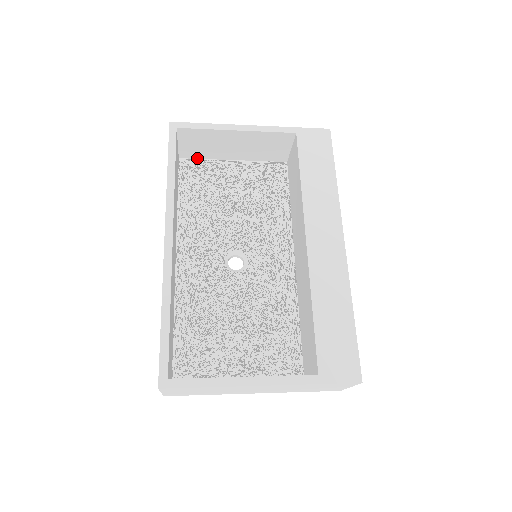
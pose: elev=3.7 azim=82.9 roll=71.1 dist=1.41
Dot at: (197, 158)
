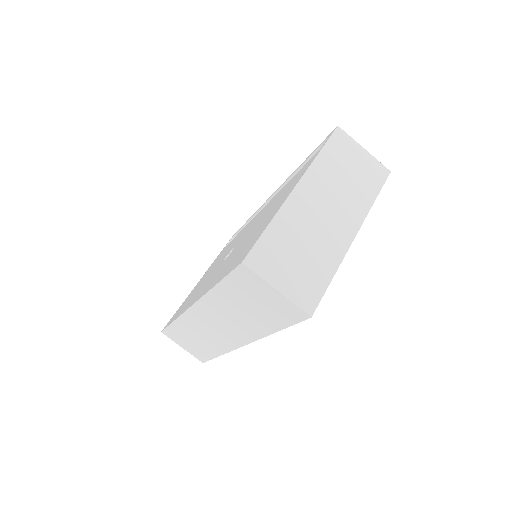
Dot at: occluded
